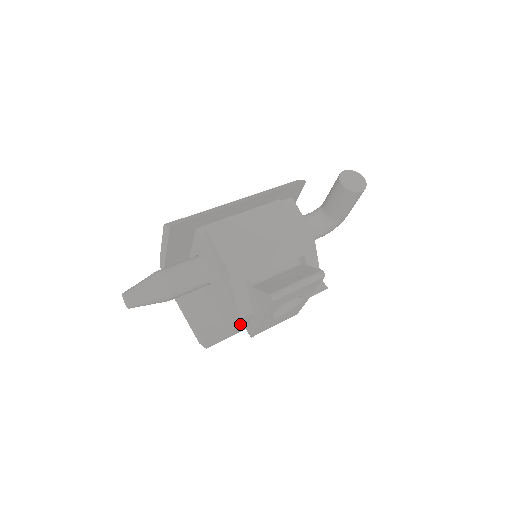
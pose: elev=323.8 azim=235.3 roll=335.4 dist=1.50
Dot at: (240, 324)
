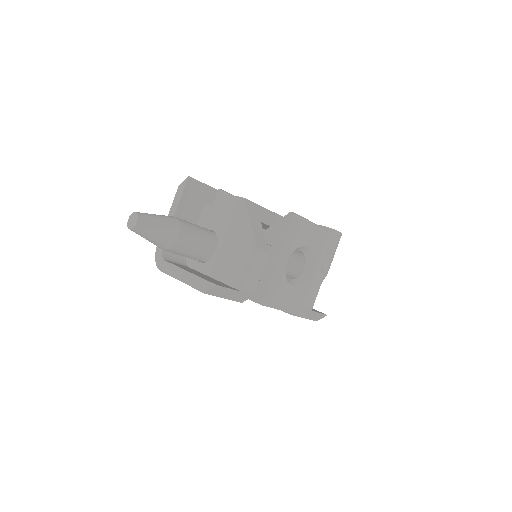
Dot at: (255, 266)
